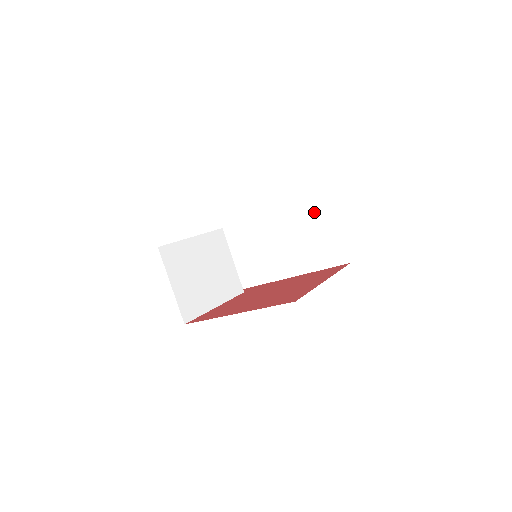
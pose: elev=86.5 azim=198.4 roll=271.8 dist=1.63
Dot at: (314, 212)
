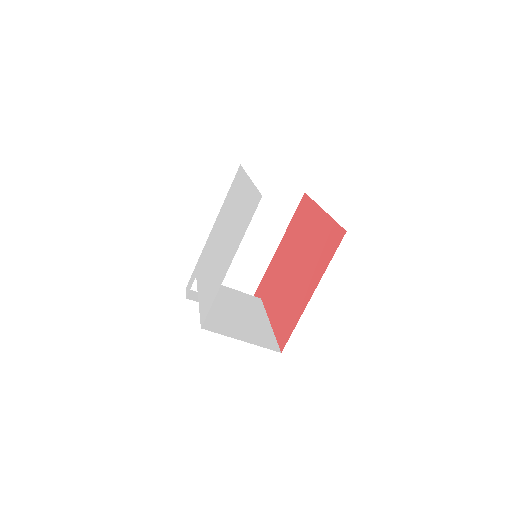
Dot at: occluded
